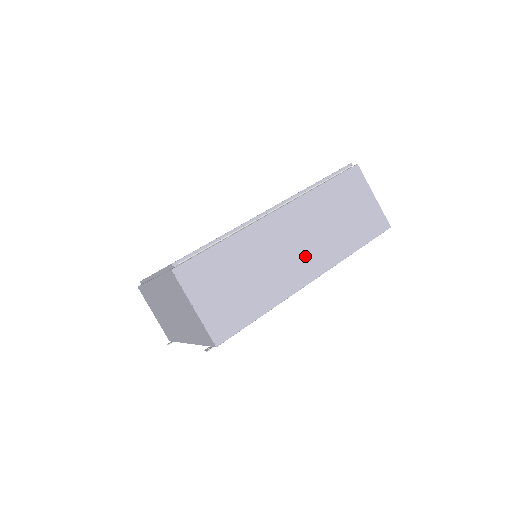
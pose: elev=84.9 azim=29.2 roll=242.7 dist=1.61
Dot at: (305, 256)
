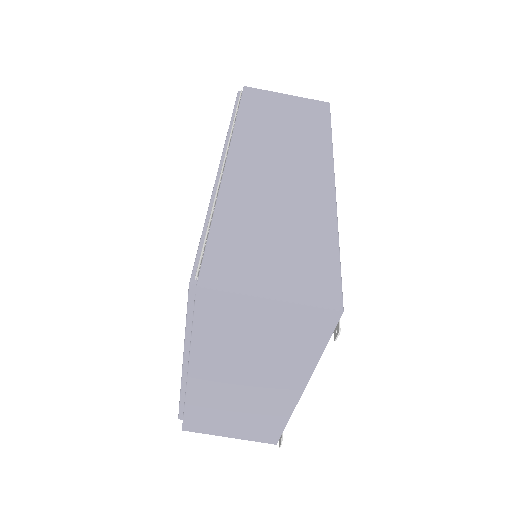
Dot at: (301, 169)
